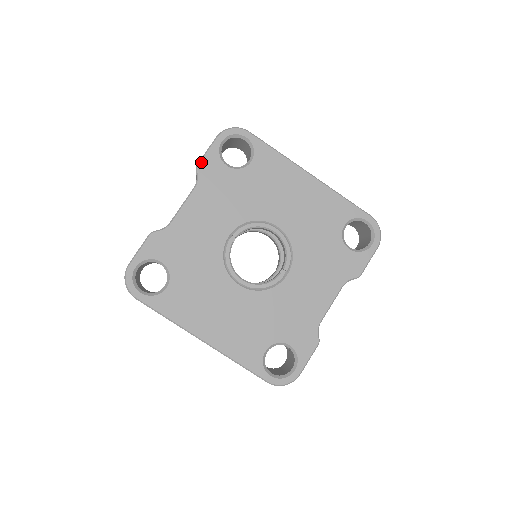
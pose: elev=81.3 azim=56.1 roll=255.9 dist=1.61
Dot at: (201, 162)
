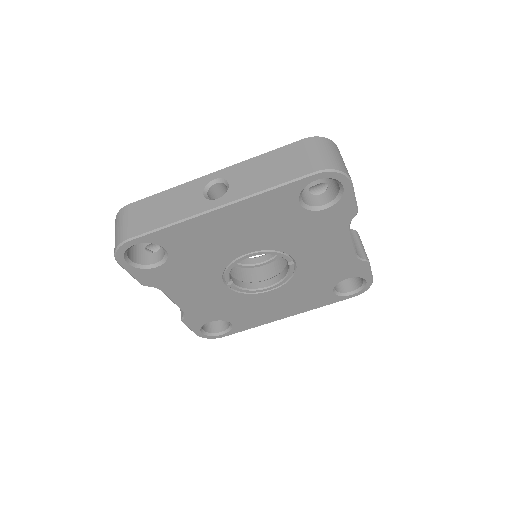
Dot at: (140, 282)
